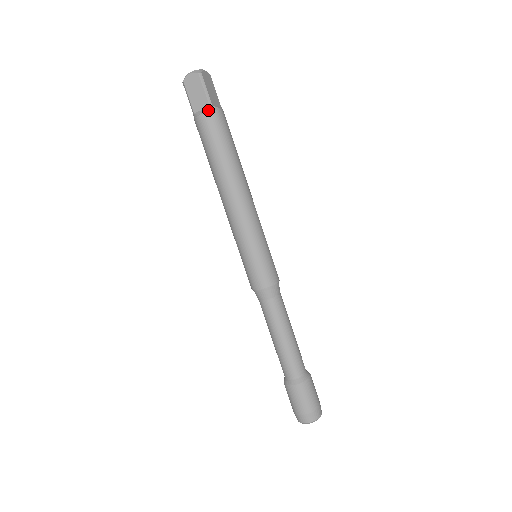
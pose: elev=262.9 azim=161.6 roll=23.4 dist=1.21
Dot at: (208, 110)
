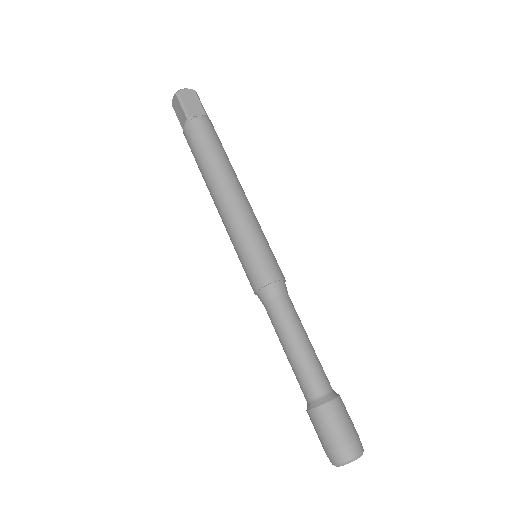
Dot at: (186, 123)
